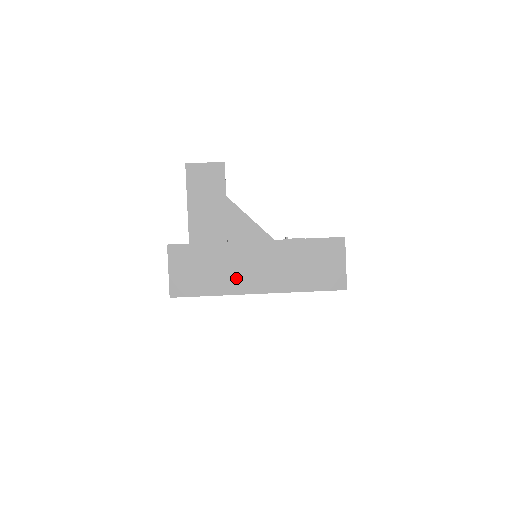
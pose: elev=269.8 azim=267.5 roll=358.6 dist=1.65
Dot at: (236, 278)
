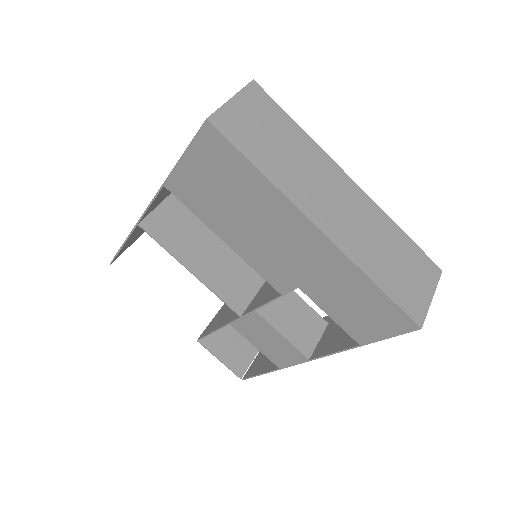
Dot at: (305, 187)
